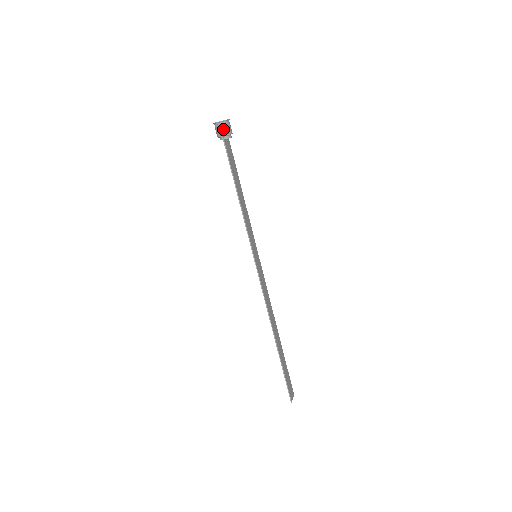
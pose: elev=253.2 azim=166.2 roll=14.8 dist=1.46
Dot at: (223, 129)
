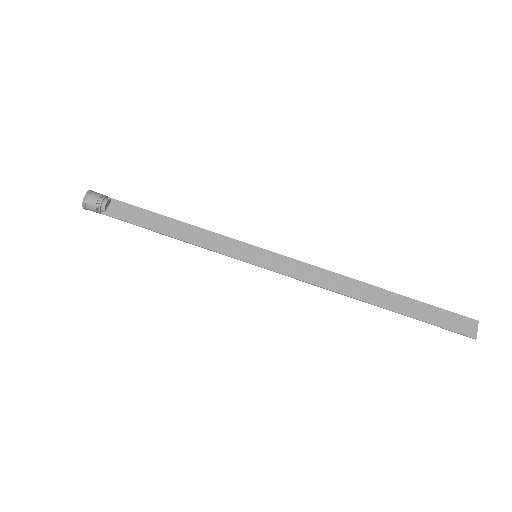
Dot at: (92, 209)
